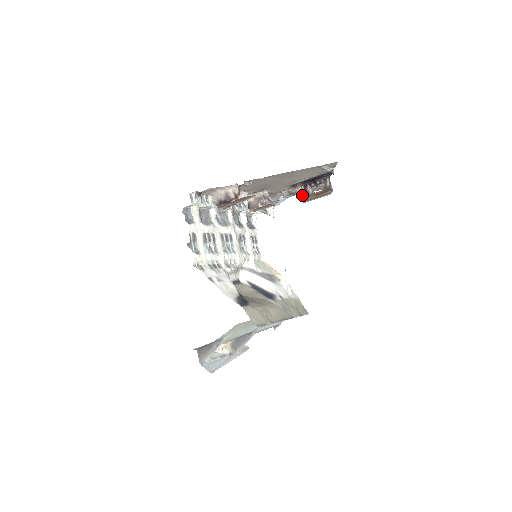
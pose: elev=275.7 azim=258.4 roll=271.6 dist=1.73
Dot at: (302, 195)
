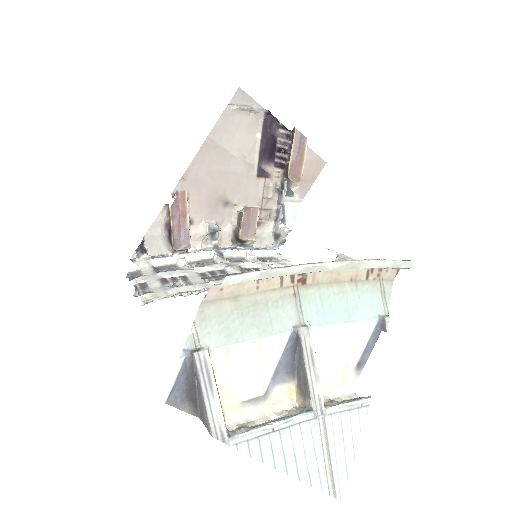
Dot at: (286, 175)
